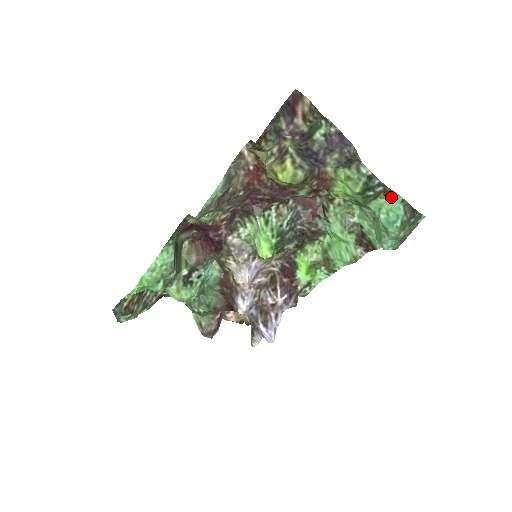
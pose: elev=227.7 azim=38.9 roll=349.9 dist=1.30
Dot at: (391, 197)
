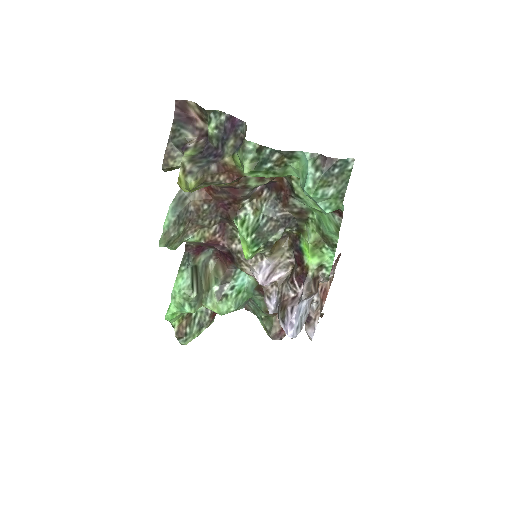
Dot at: (299, 157)
